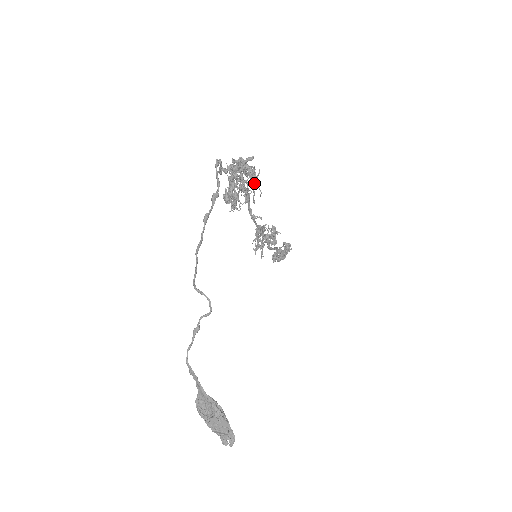
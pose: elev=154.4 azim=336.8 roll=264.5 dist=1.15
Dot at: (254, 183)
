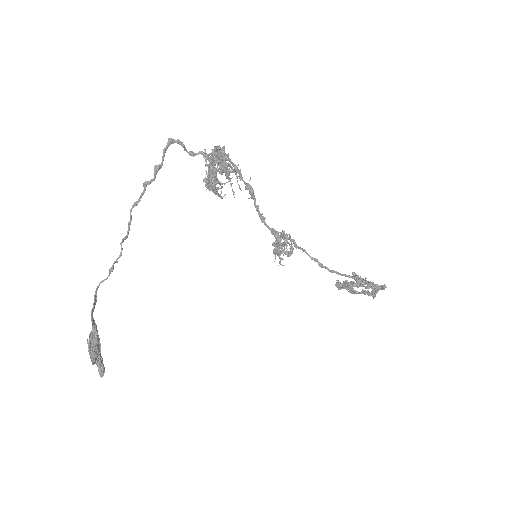
Dot at: (225, 174)
